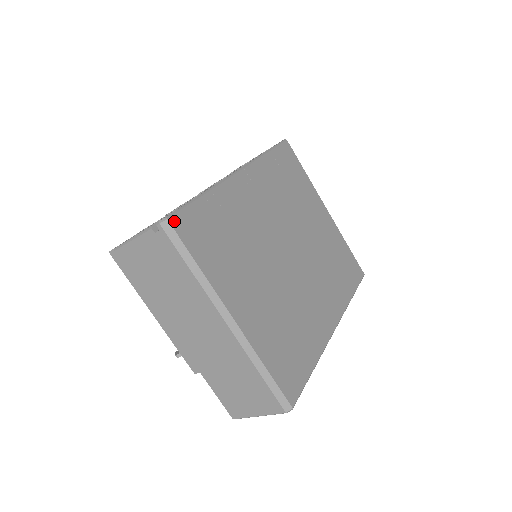
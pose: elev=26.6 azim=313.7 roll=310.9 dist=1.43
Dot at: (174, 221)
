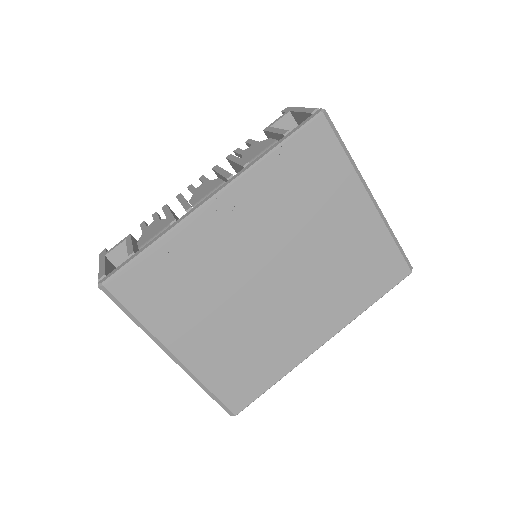
Dot at: (111, 285)
